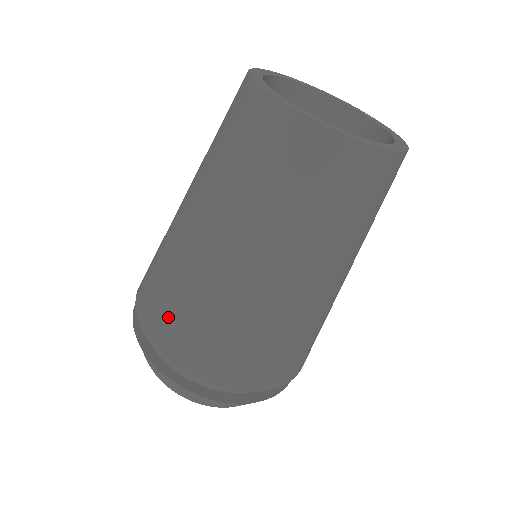
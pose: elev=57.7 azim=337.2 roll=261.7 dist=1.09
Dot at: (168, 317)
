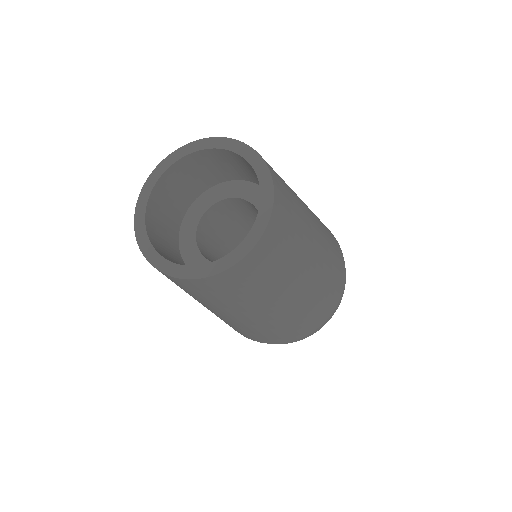
Dot at: (252, 336)
